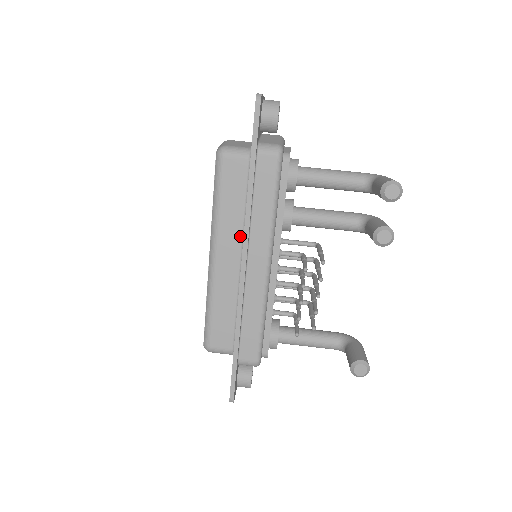
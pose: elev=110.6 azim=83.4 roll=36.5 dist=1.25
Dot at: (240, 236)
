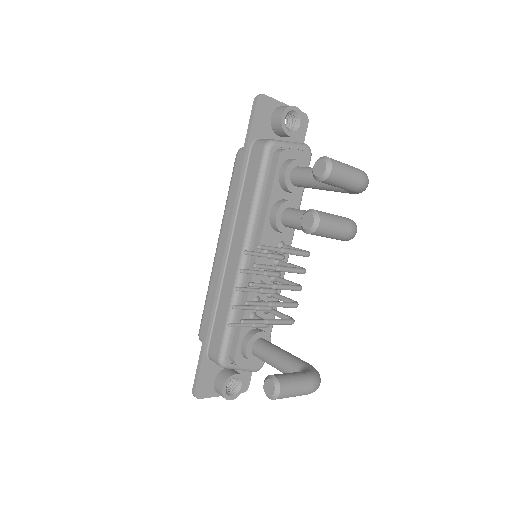
Dot at: occluded
